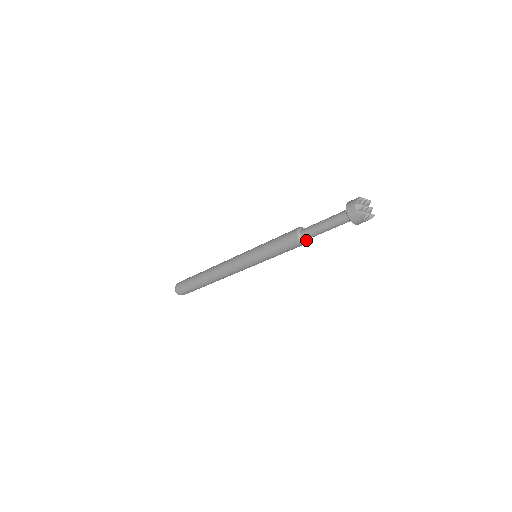
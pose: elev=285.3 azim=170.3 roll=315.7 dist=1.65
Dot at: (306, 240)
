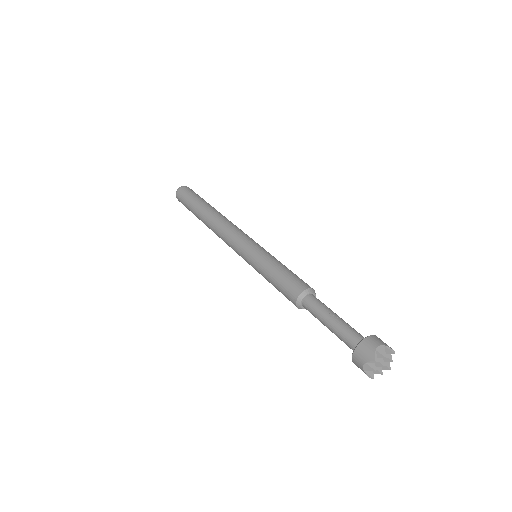
Dot at: occluded
